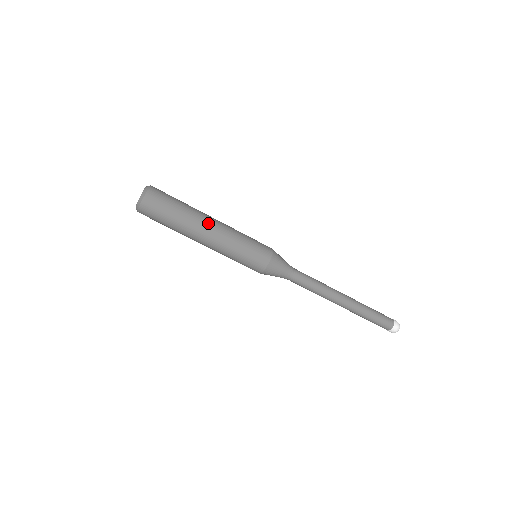
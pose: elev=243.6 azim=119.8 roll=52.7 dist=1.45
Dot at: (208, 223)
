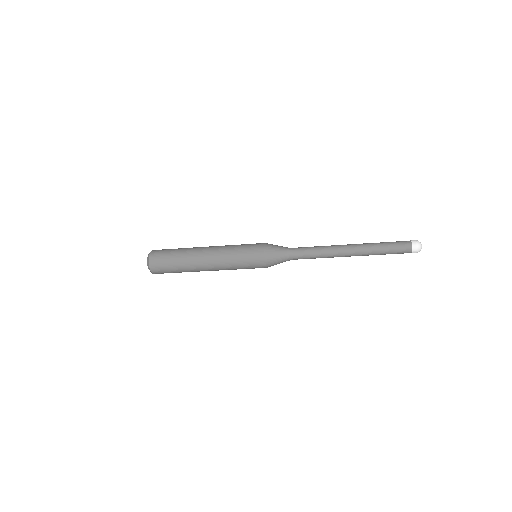
Dot at: (203, 265)
